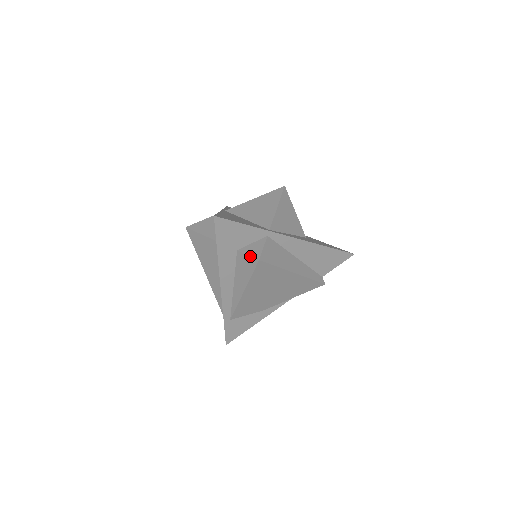
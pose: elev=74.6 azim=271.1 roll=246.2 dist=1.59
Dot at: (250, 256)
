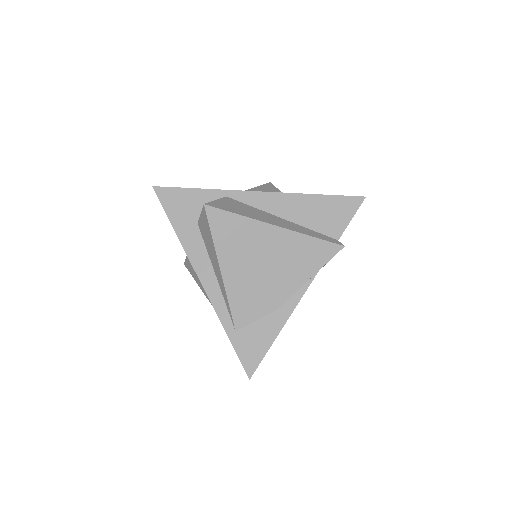
Dot at: (201, 212)
